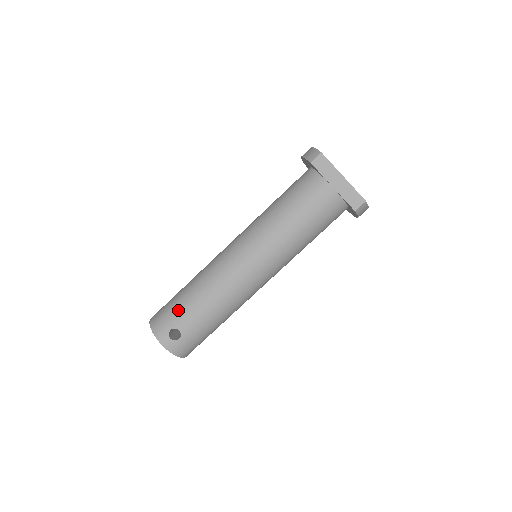
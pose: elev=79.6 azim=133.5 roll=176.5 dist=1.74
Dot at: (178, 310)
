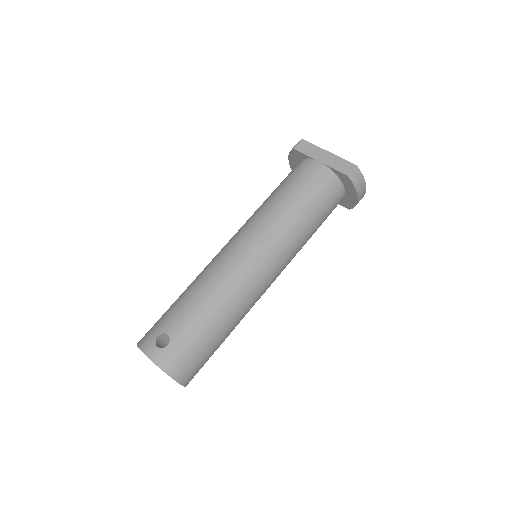
Dot at: (168, 314)
